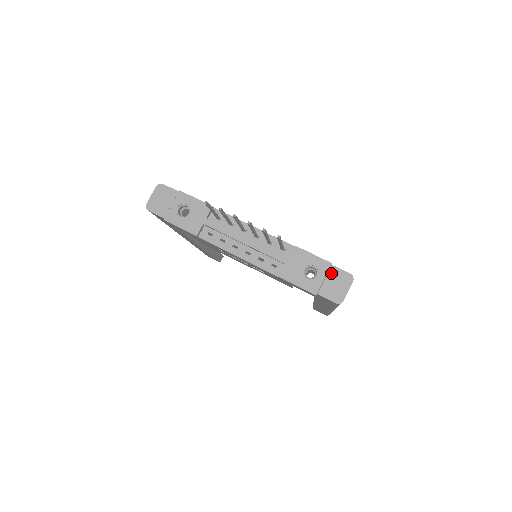
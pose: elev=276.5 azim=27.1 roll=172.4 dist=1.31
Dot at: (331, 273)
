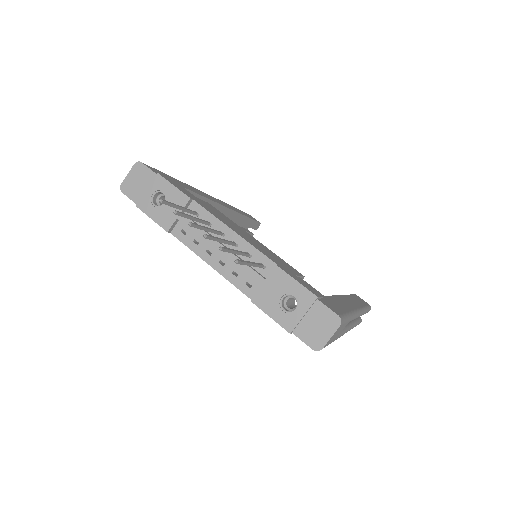
Dot at: (314, 309)
